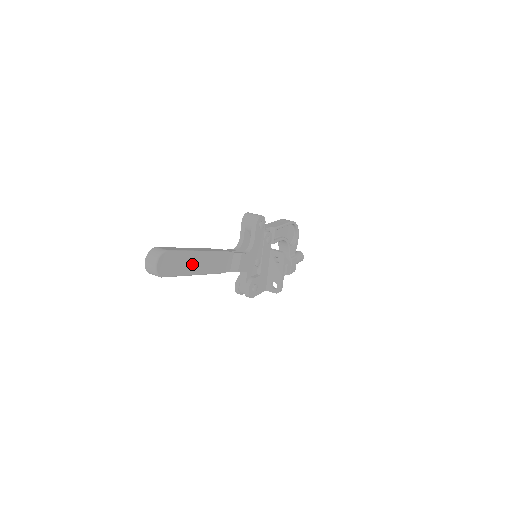
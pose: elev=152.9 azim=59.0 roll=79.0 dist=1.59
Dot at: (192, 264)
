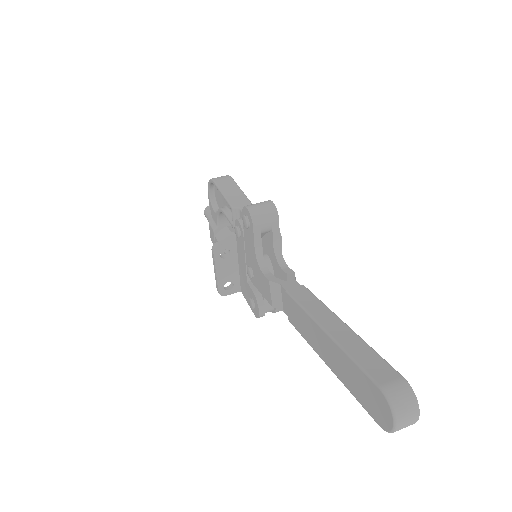
Dot at: occluded
